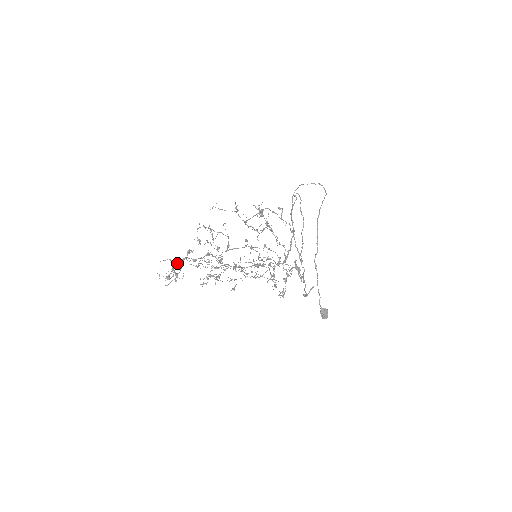
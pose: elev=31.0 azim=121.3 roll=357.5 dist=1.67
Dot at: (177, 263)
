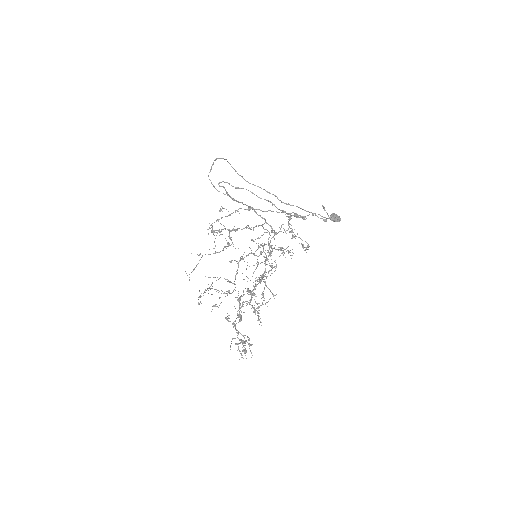
Dot at: occluded
